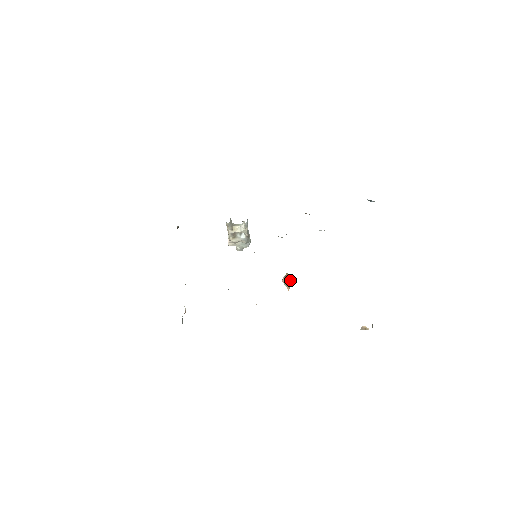
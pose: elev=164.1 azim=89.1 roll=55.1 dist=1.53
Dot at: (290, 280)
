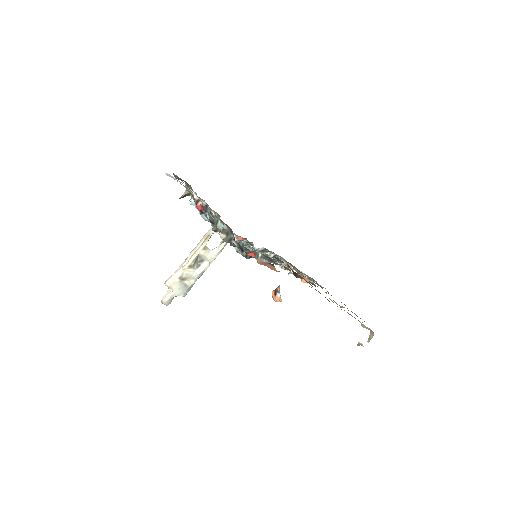
Dot at: occluded
